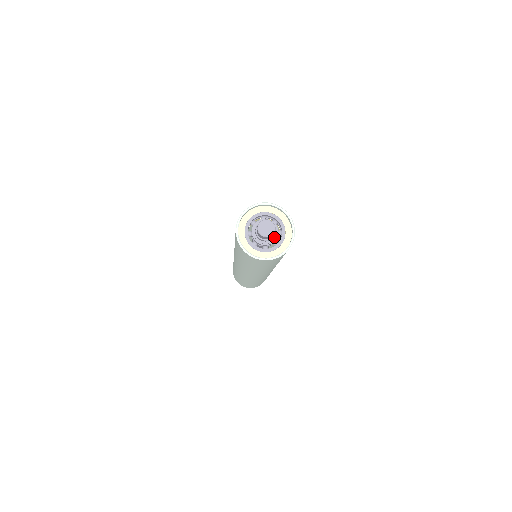
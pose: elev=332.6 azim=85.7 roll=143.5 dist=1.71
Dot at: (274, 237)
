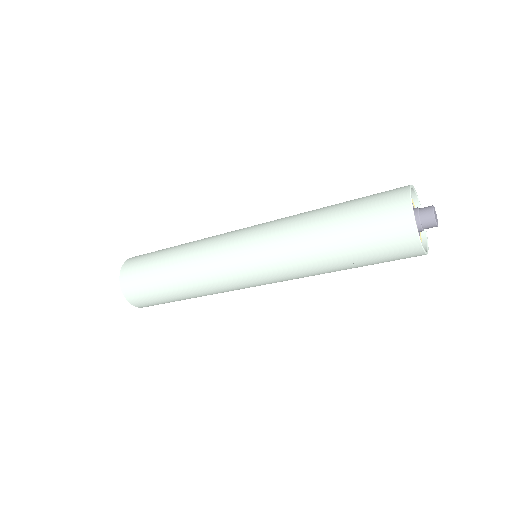
Dot at: occluded
